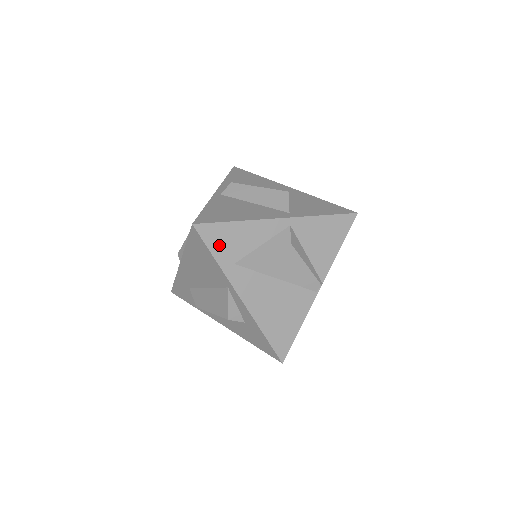
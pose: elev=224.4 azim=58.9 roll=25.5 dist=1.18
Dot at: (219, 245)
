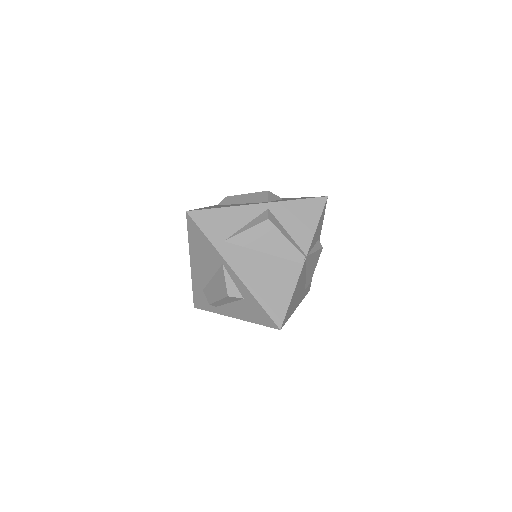
Dot at: (209, 227)
